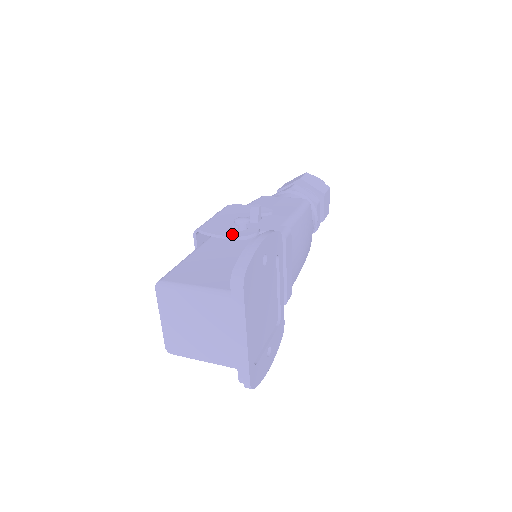
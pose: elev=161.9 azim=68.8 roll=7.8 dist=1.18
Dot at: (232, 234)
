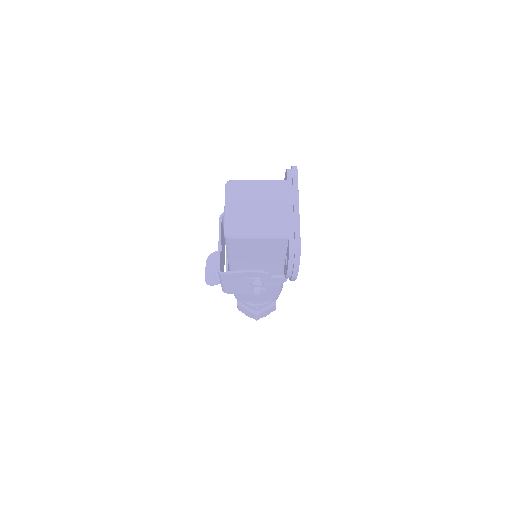
Dot at: occluded
